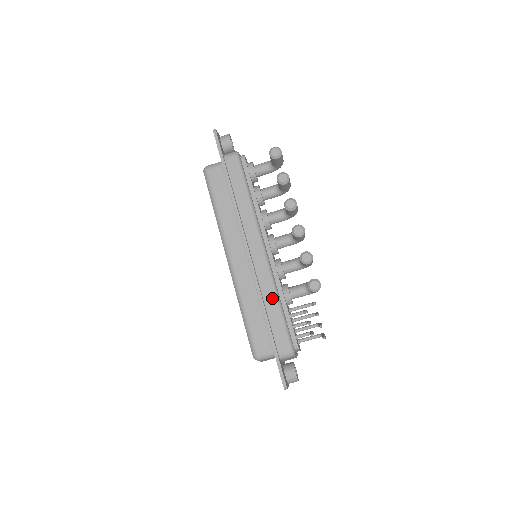
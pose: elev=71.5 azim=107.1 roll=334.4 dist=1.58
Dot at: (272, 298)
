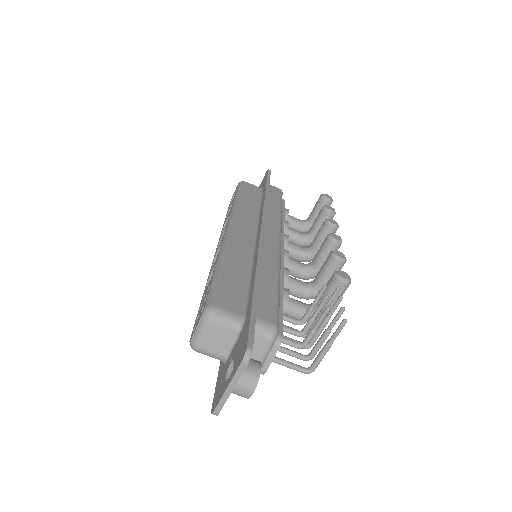
Dot at: (272, 271)
